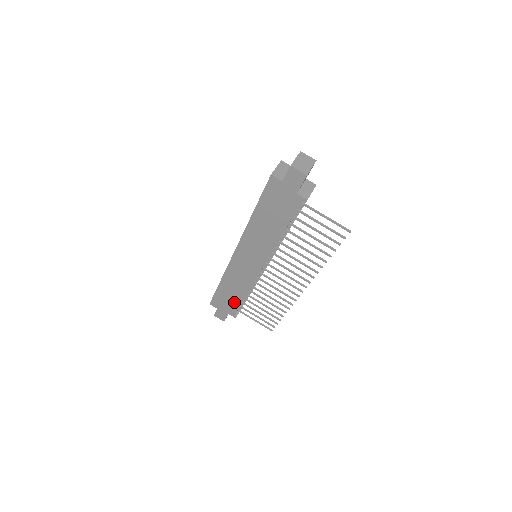
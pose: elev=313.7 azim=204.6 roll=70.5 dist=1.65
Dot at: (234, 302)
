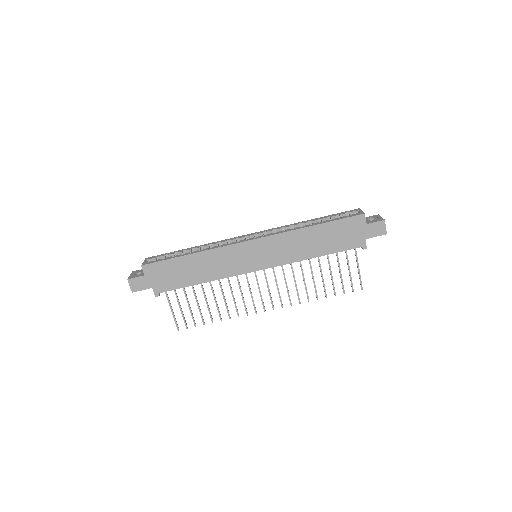
Dot at: (180, 281)
